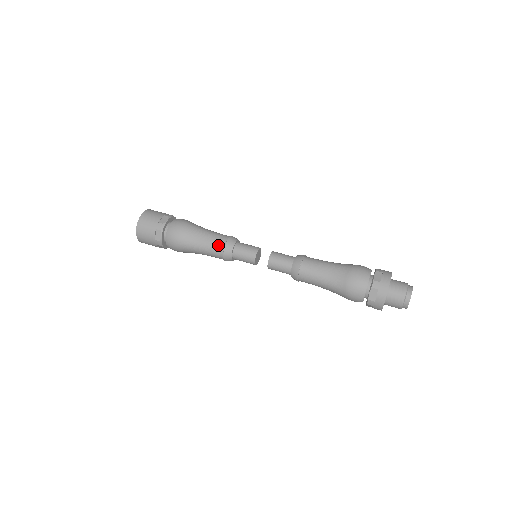
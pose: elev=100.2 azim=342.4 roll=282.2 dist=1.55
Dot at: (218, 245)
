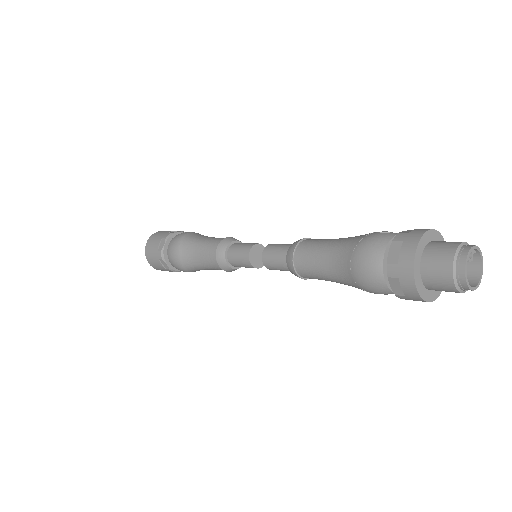
Dot at: (211, 259)
